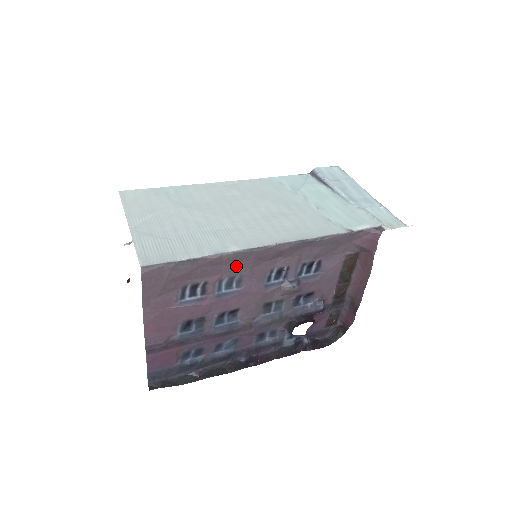
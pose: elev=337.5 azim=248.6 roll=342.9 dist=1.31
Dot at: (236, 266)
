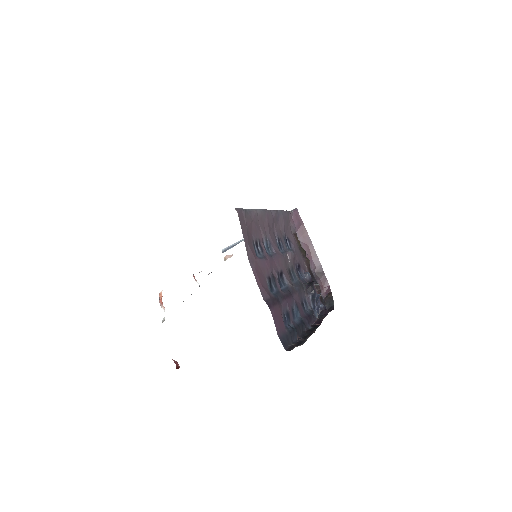
Dot at: (264, 228)
